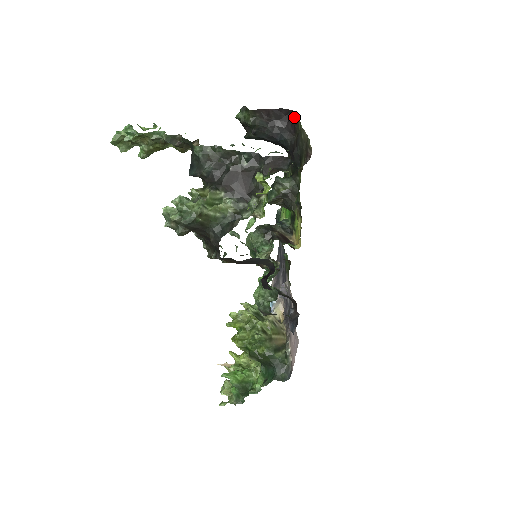
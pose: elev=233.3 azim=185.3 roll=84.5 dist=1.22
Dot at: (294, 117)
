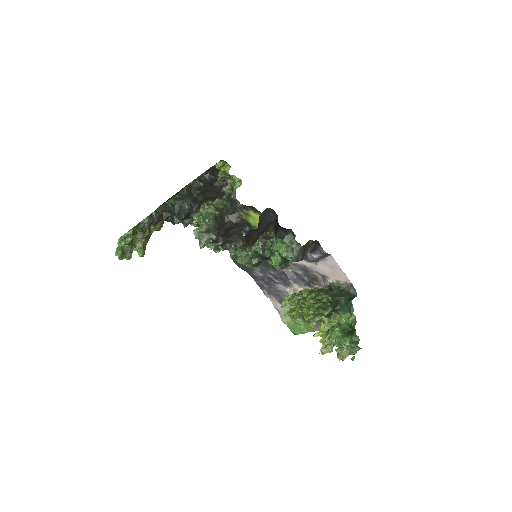
Dot at: occluded
